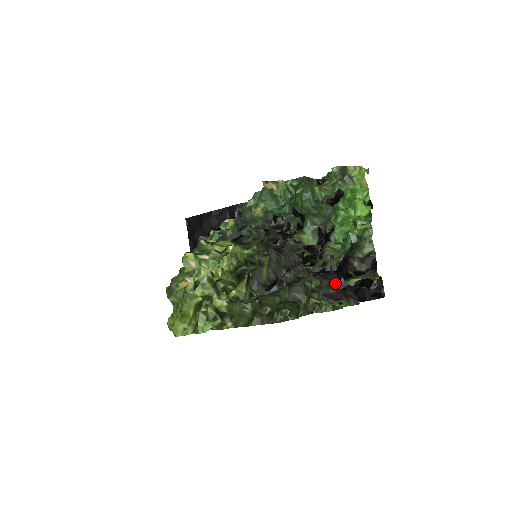
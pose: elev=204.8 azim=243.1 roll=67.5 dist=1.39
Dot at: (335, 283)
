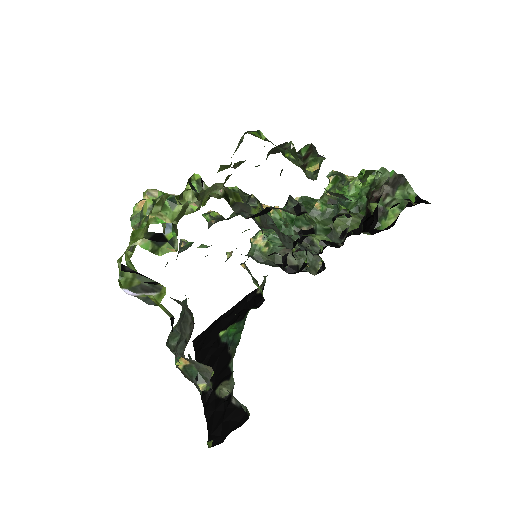
Dot at: occluded
